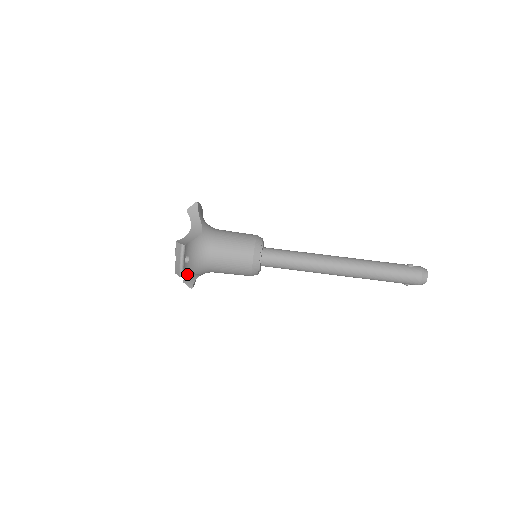
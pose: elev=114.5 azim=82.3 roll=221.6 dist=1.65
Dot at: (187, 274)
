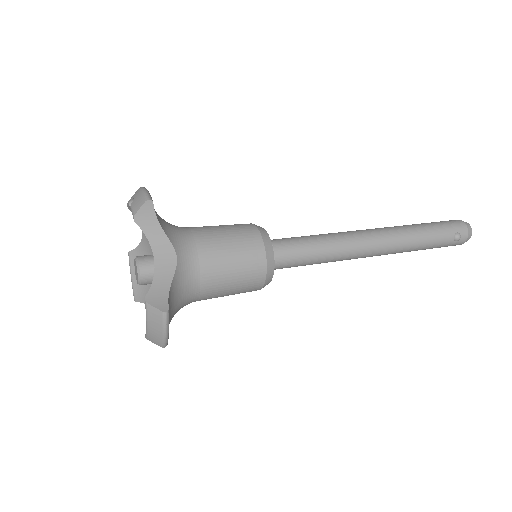
Dot at: occluded
